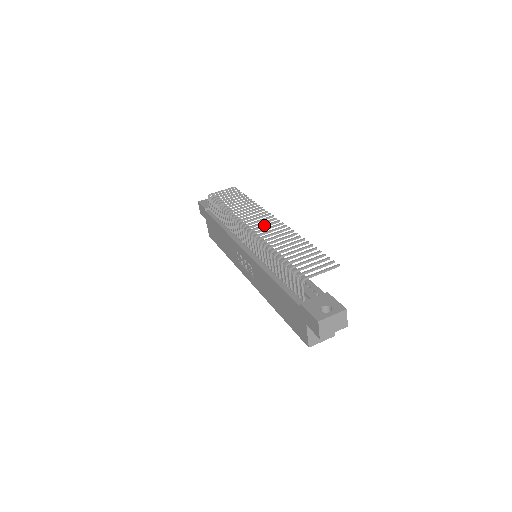
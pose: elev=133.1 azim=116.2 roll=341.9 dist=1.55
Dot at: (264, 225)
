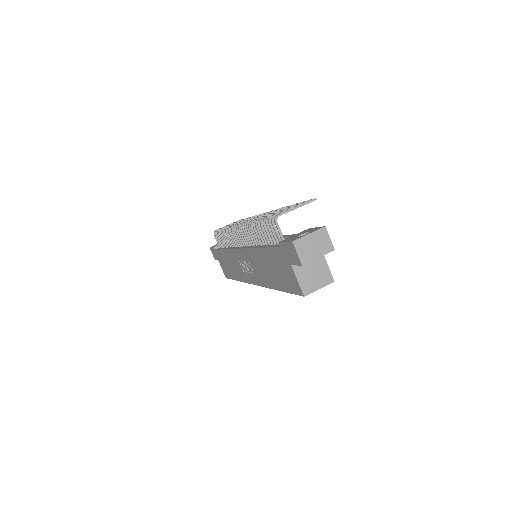
Dot at: occluded
